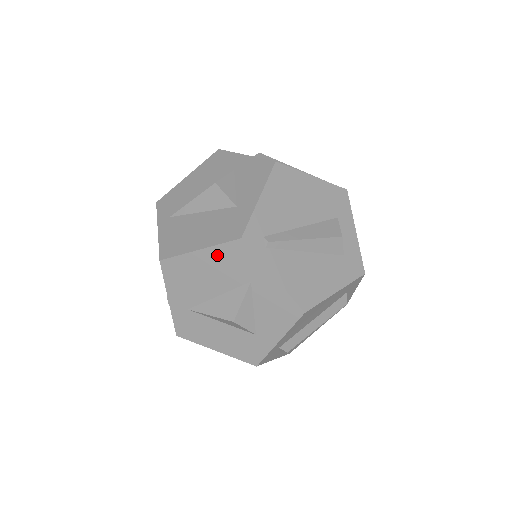
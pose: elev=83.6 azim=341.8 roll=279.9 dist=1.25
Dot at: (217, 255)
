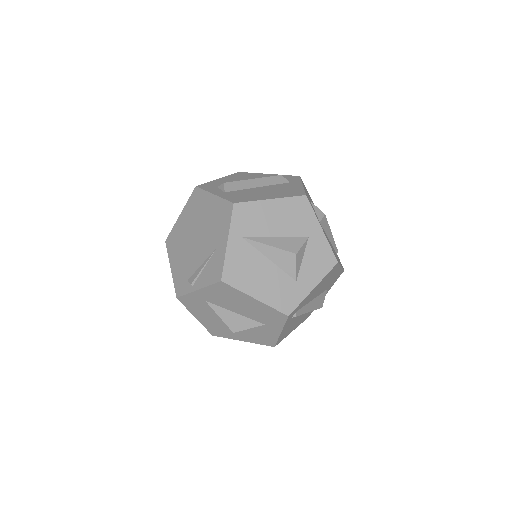
Dot at: (263, 308)
